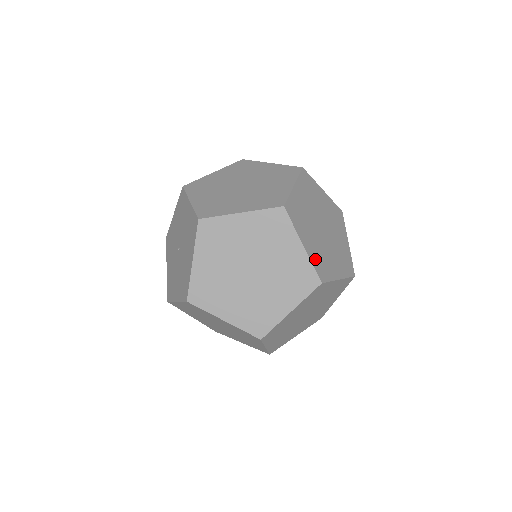
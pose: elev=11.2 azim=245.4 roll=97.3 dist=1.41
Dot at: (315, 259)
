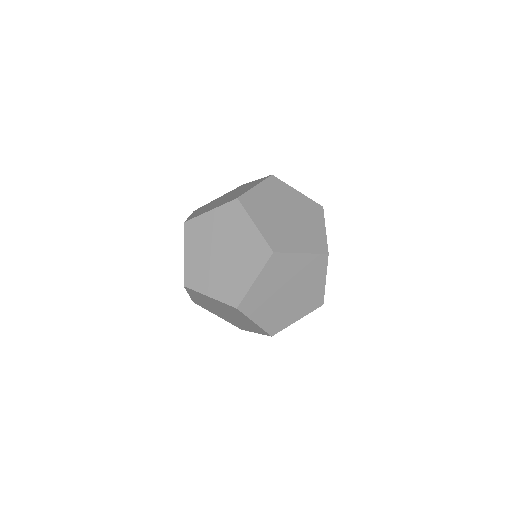
Dot at: (268, 324)
